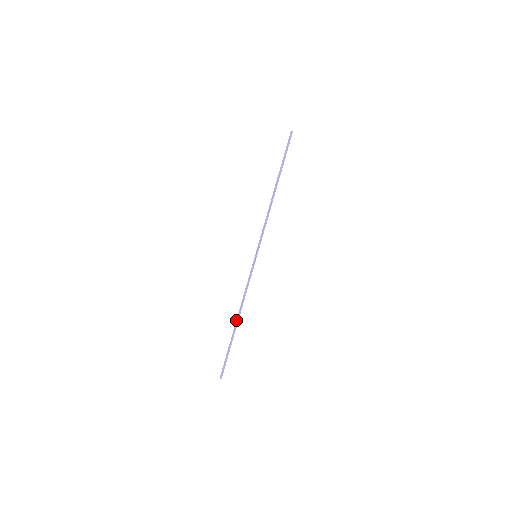
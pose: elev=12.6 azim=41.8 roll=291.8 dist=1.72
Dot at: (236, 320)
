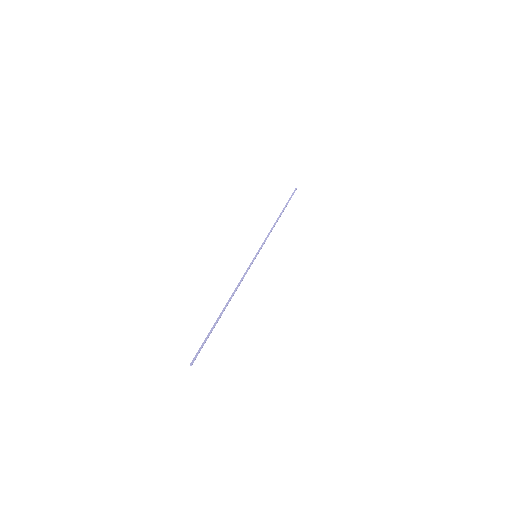
Dot at: (226, 304)
